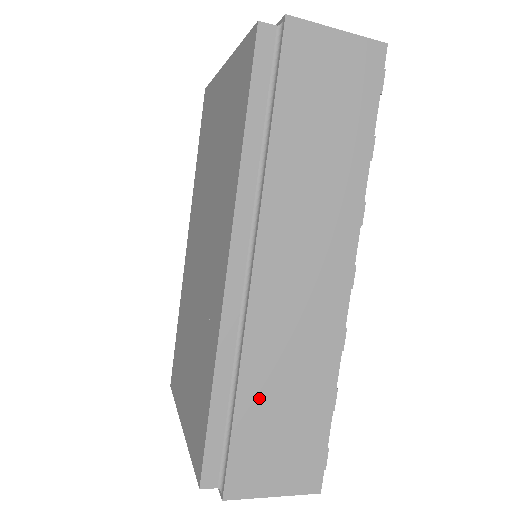
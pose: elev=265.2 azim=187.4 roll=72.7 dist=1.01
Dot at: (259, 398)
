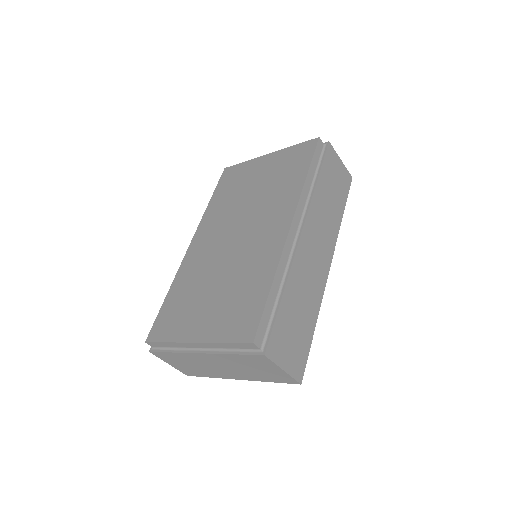
Dot at: (291, 302)
